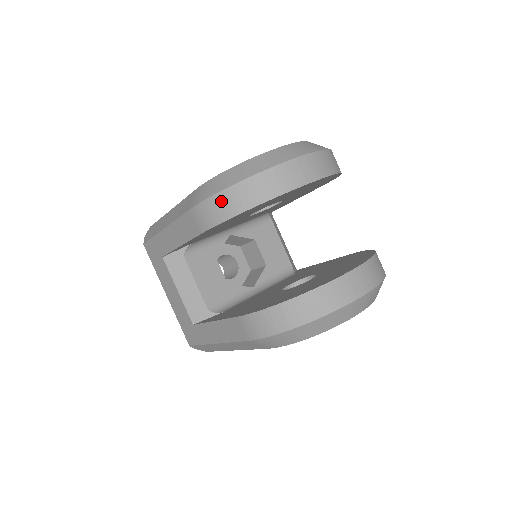
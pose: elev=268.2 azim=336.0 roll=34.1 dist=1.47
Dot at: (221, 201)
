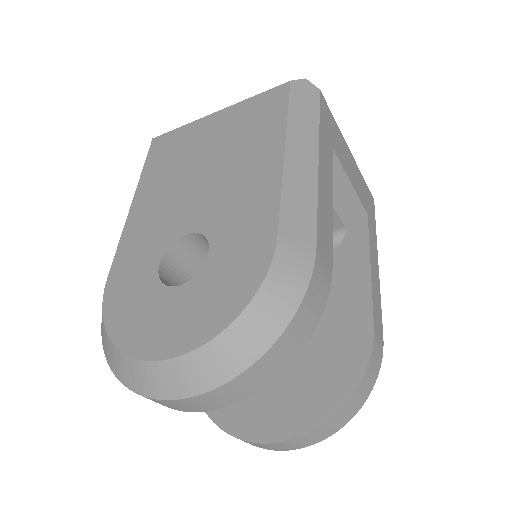
Dot at: occluded
